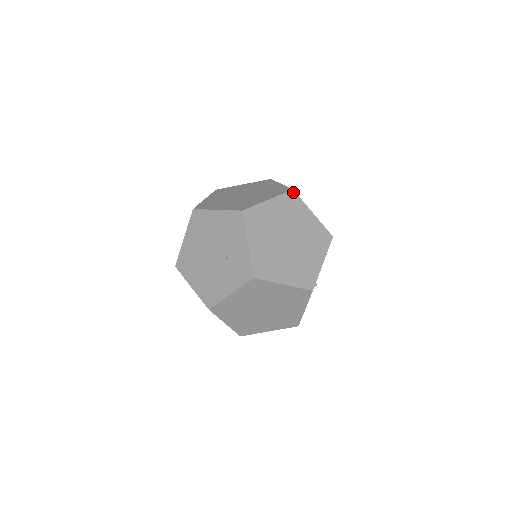
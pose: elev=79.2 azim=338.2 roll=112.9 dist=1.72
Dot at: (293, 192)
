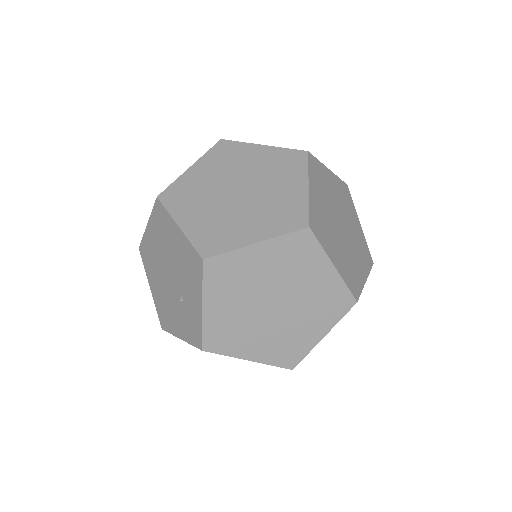
Dot at: (308, 231)
